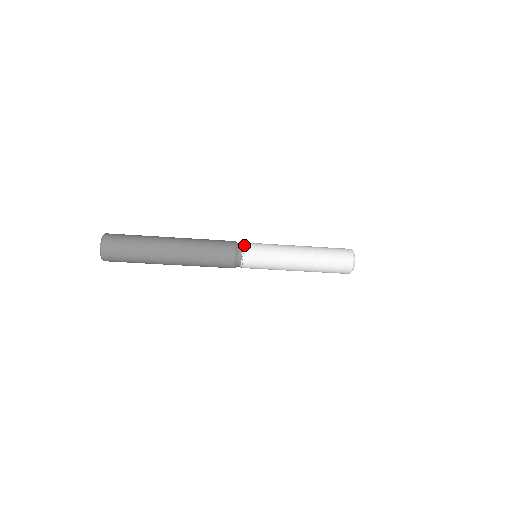
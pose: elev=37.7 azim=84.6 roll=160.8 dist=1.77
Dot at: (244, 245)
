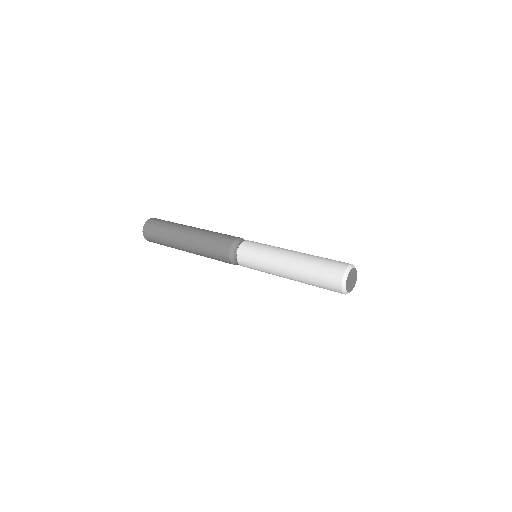
Dot at: (237, 251)
